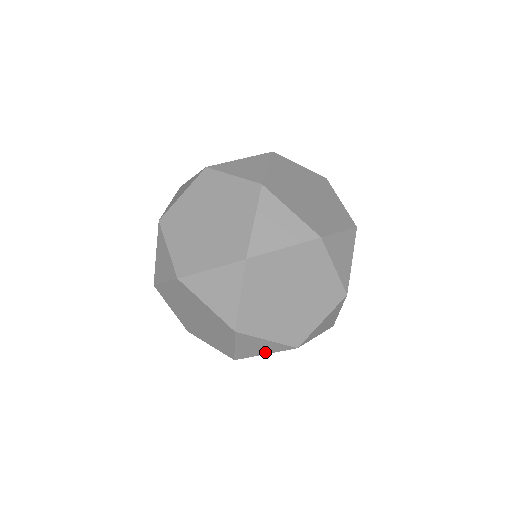
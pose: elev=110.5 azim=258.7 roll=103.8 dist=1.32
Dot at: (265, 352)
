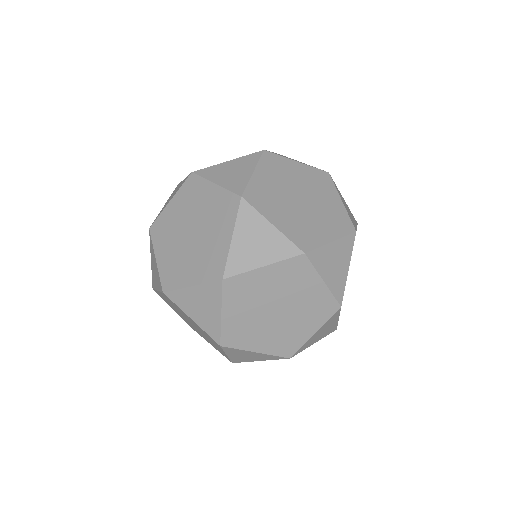
Dot at: (265, 260)
